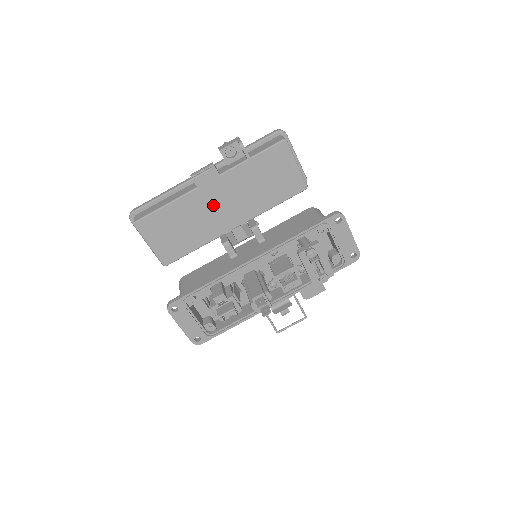
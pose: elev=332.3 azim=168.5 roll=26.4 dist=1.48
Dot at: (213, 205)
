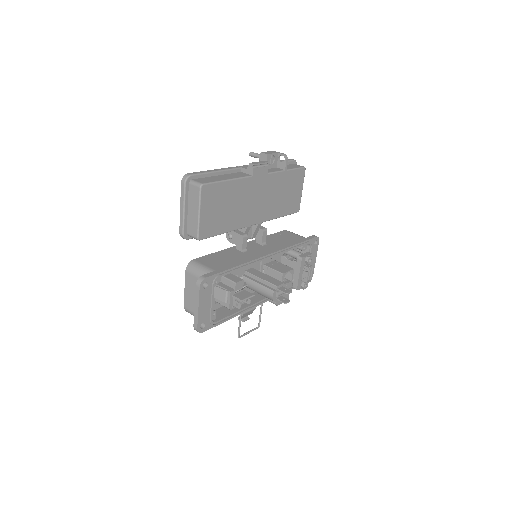
Dot at: (253, 197)
